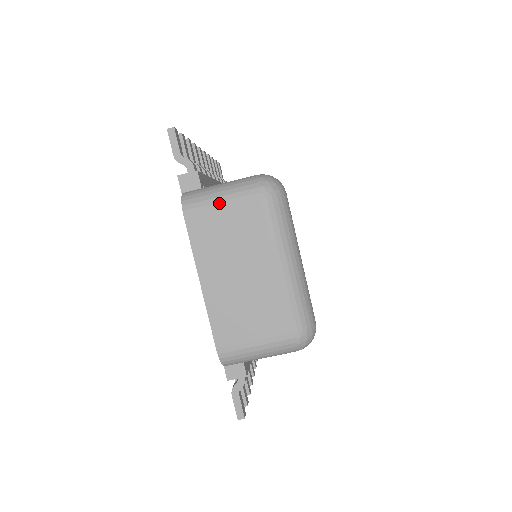
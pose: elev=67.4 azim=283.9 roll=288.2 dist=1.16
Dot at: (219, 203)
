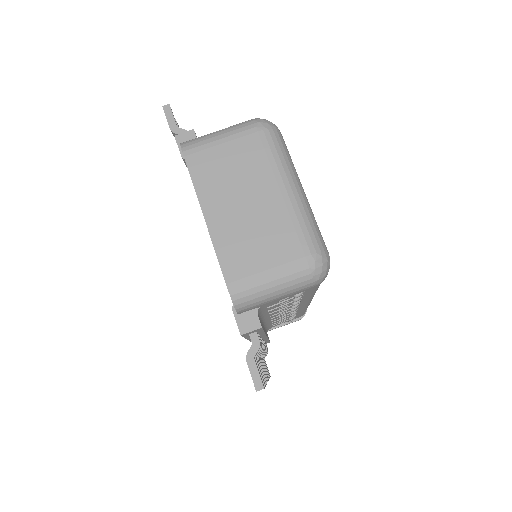
Dot at: (218, 140)
